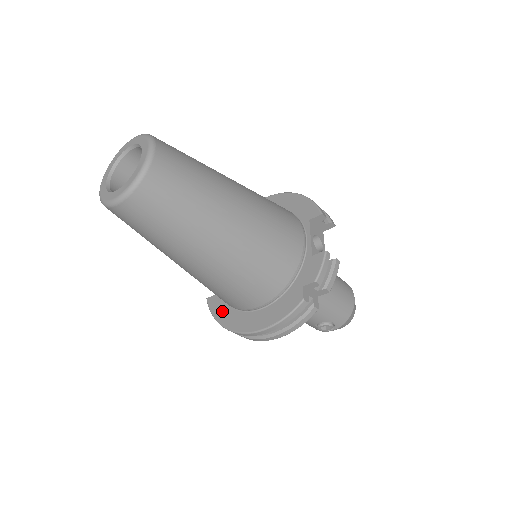
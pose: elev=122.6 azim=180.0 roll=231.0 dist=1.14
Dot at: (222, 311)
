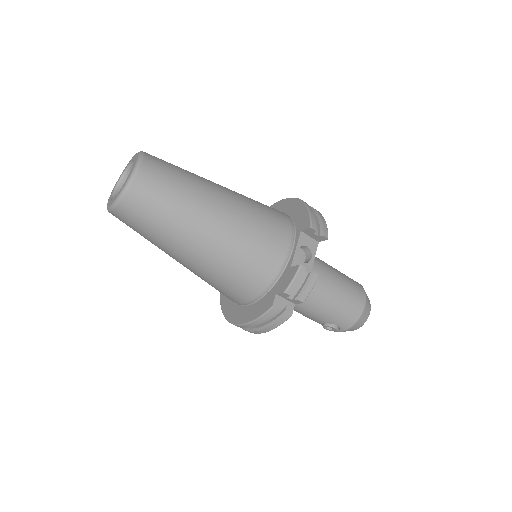
Dot at: (226, 299)
